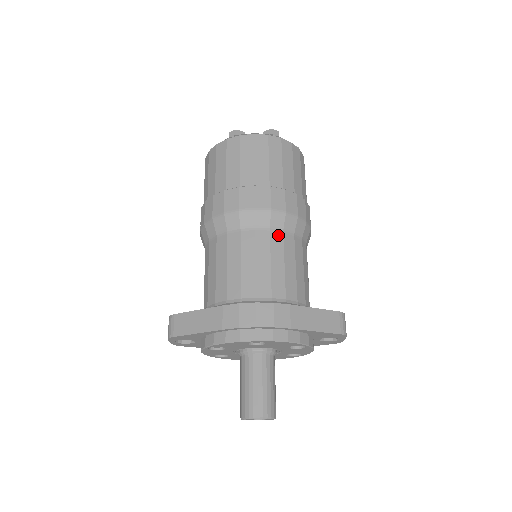
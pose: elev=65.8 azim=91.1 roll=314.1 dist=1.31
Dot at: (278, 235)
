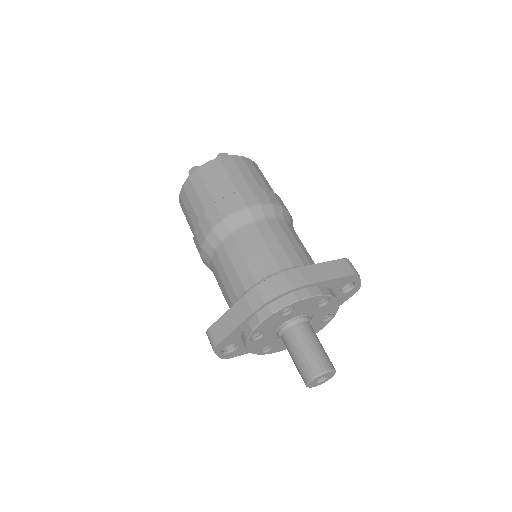
Dot at: (263, 223)
